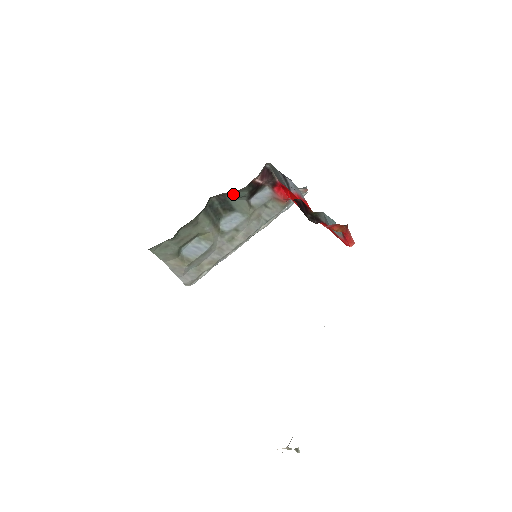
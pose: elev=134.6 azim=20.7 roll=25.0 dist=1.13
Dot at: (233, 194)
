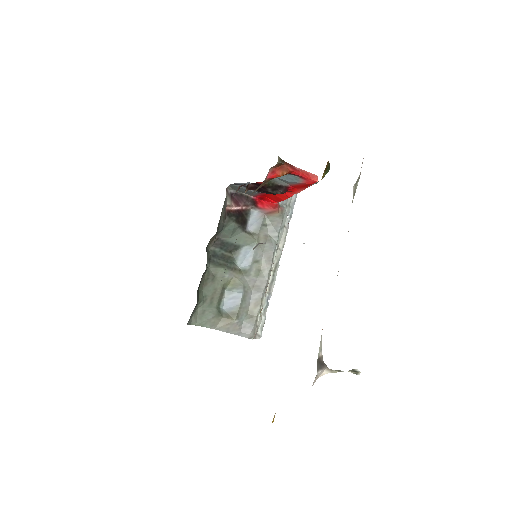
Dot at: (223, 233)
